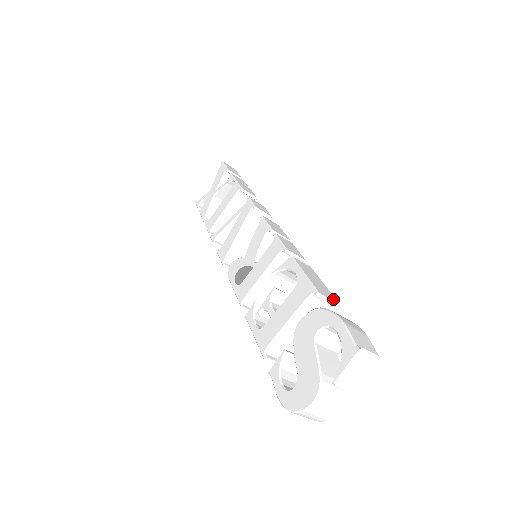
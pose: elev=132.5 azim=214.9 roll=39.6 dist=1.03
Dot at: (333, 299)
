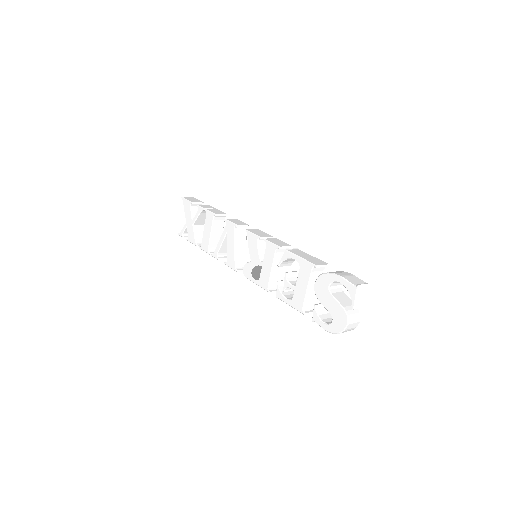
Dot at: (324, 264)
